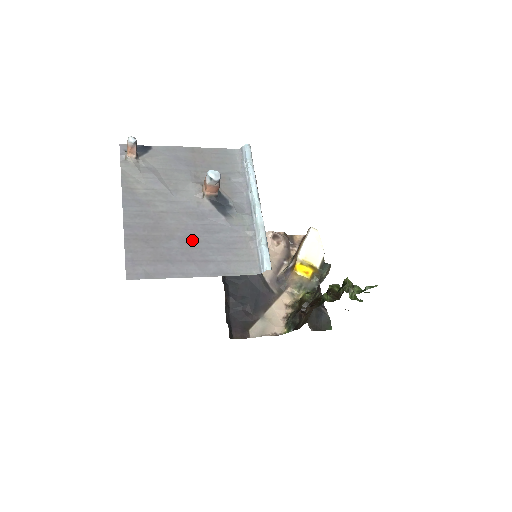
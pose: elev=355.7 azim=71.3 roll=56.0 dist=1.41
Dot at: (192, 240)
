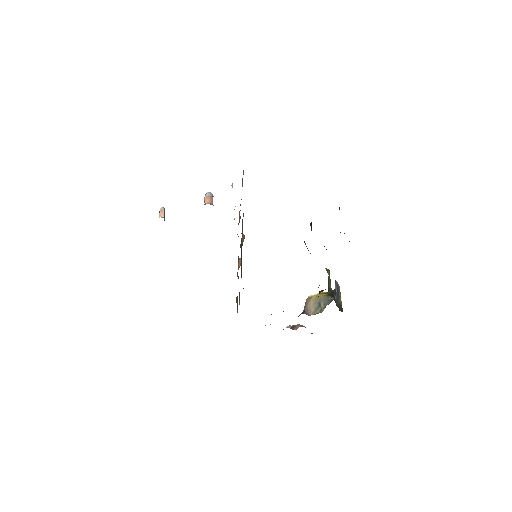
Dot at: occluded
